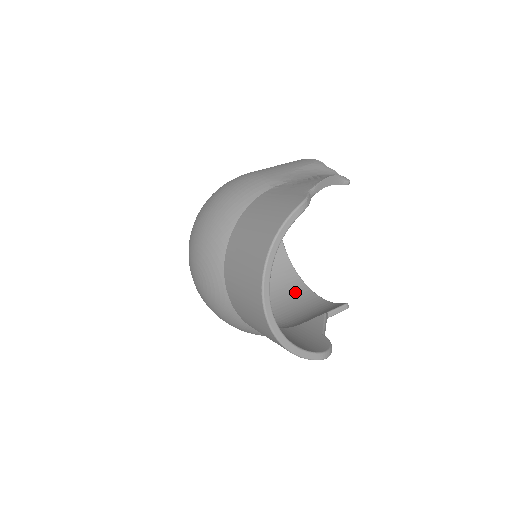
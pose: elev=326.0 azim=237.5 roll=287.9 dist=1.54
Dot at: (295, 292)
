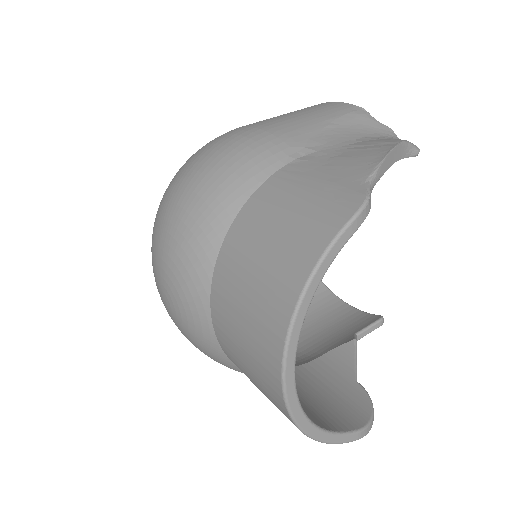
Dot at: occluded
